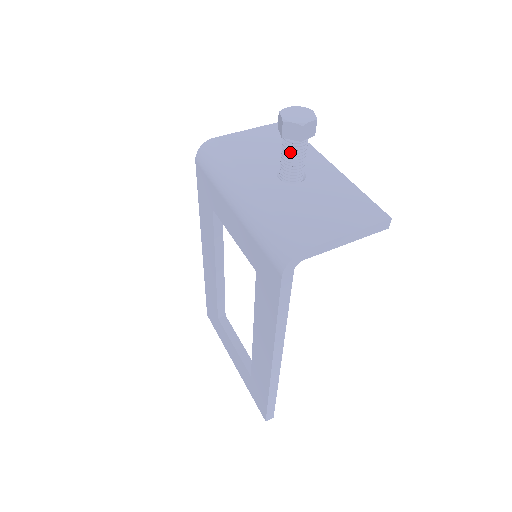
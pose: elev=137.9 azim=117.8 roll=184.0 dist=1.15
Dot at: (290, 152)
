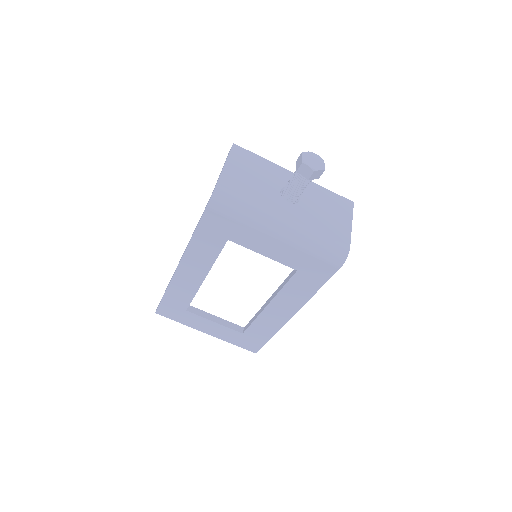
Dot at: (306, 185)
